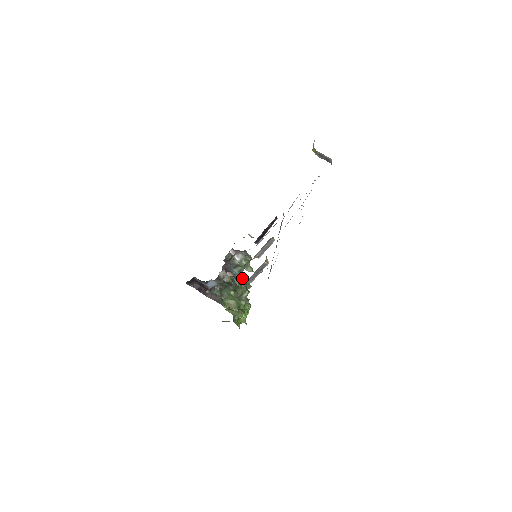
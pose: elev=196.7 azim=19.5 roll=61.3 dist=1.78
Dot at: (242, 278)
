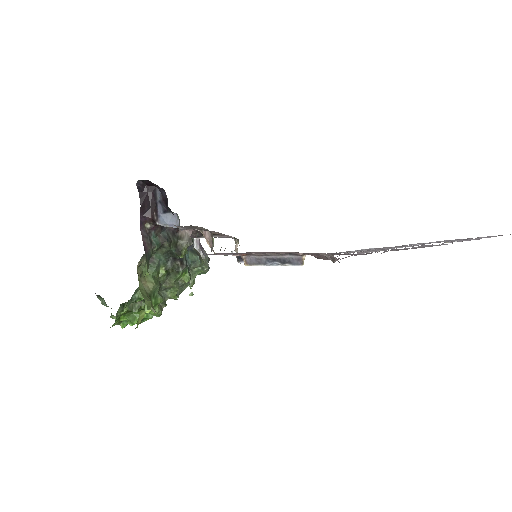
Dot at: occluded
